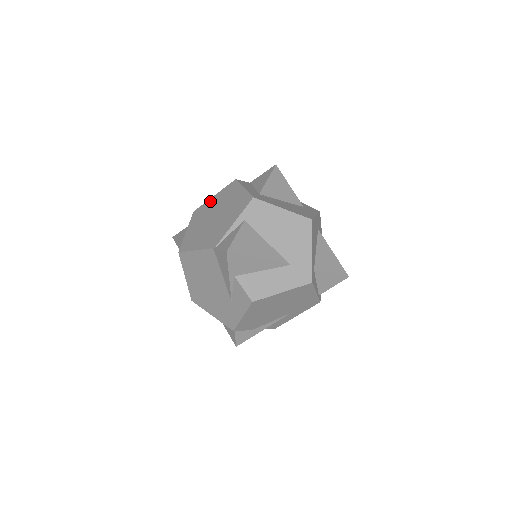
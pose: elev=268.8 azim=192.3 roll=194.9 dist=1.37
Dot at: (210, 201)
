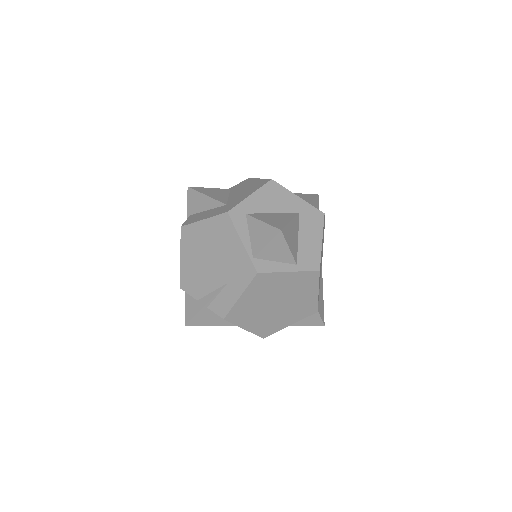
Dot at: occluded
